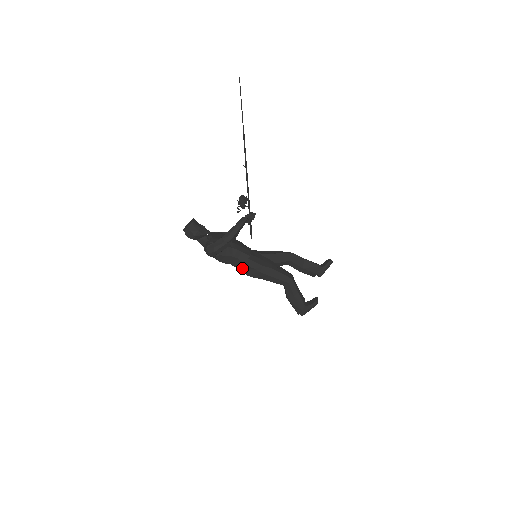
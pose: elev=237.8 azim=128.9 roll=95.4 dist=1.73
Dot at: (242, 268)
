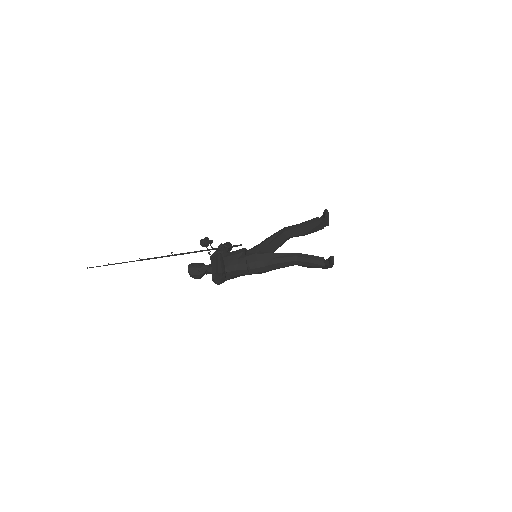
Dot at: (251, 274)
